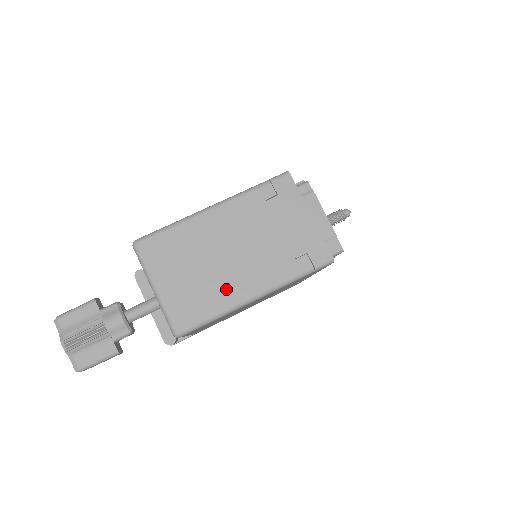
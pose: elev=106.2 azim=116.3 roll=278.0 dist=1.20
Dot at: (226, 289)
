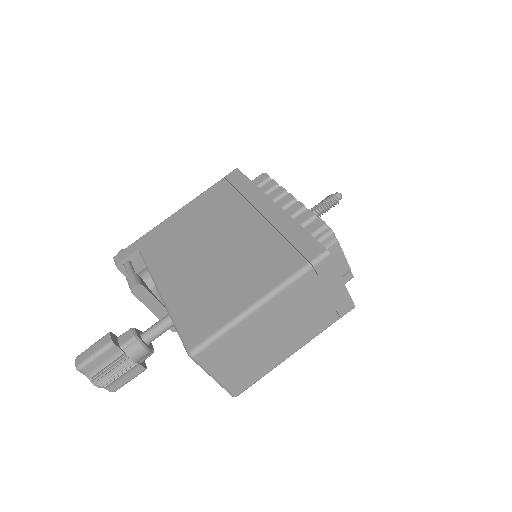
Dot at: (273, 357)
